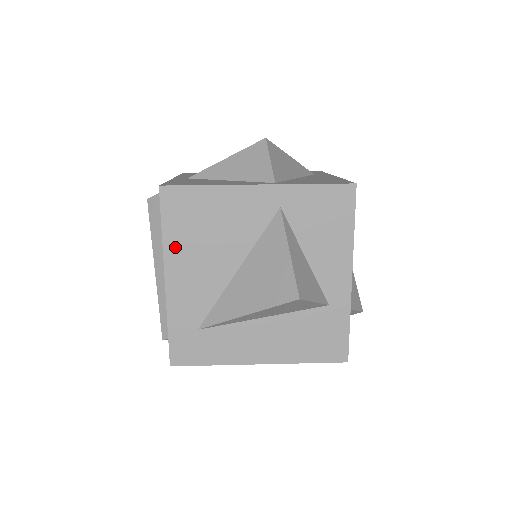
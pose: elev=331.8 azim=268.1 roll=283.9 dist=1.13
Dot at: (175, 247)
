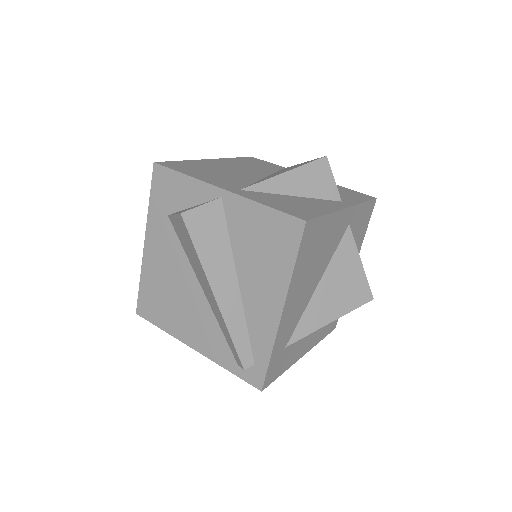
Dot at: (297, 278)
